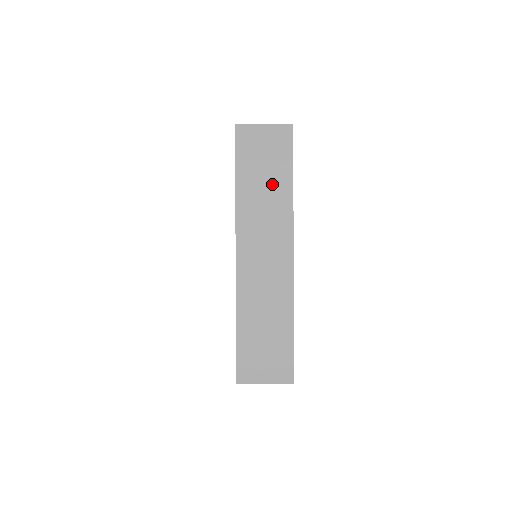
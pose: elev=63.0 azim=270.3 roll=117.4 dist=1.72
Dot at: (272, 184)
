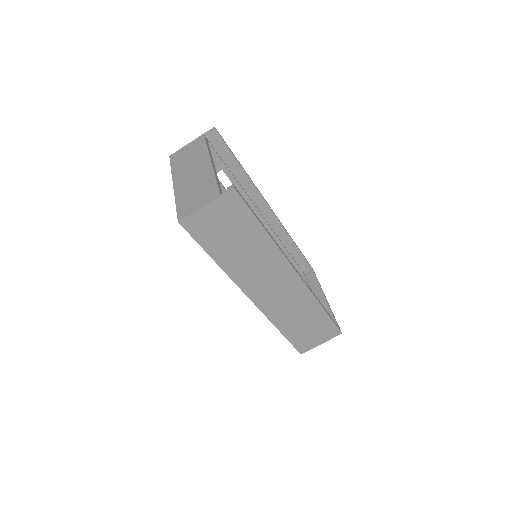
Dot at: (248, 243)
